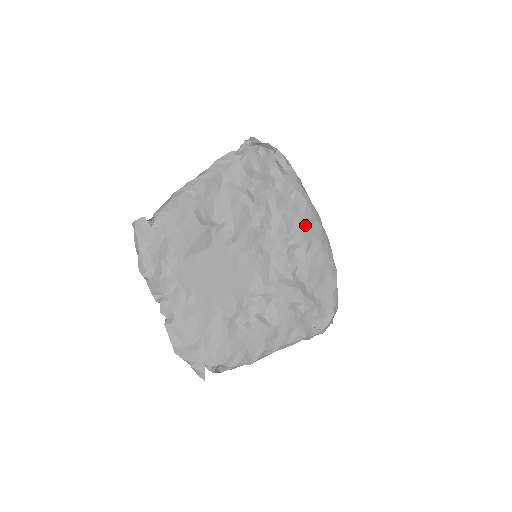
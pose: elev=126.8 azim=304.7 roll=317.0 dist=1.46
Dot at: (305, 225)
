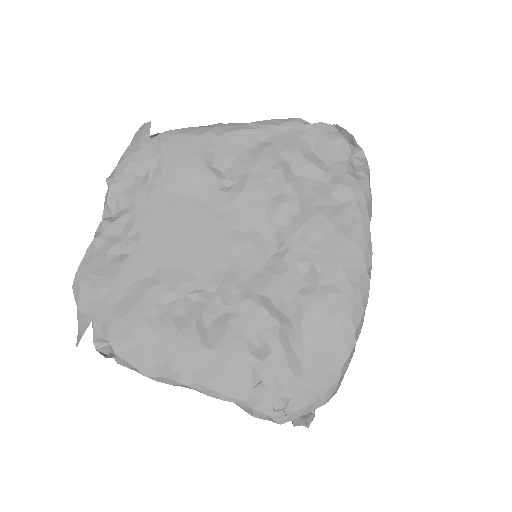
Dot at: (340, 248)
